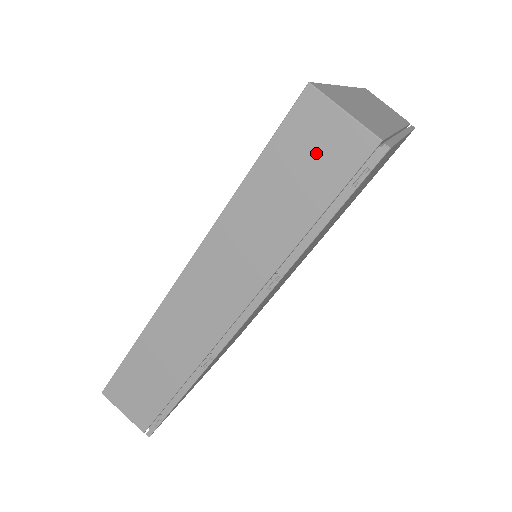
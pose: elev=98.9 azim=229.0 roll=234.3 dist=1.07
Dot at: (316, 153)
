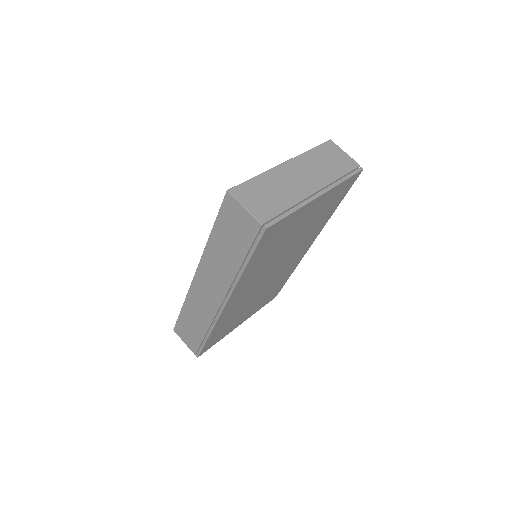
Dot at: (237, 225)
